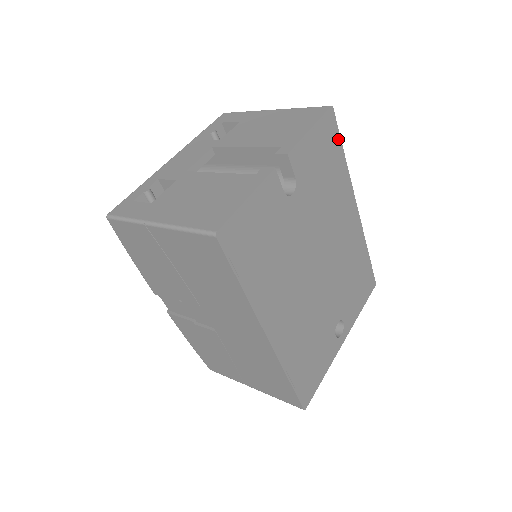
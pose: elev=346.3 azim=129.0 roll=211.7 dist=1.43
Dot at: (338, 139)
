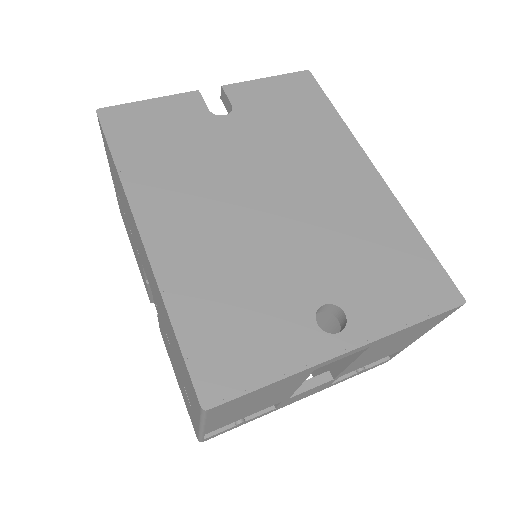
Dot at: (321, 96)
